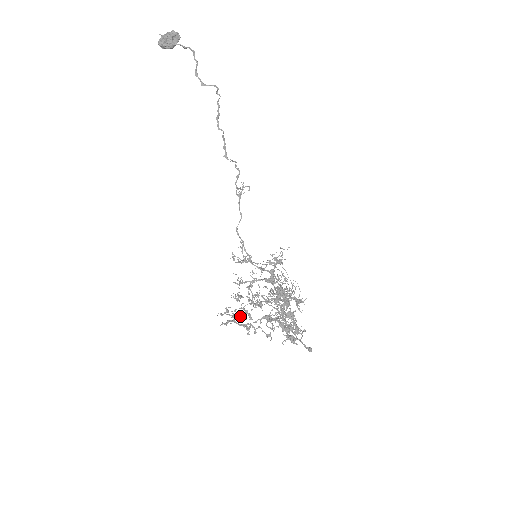
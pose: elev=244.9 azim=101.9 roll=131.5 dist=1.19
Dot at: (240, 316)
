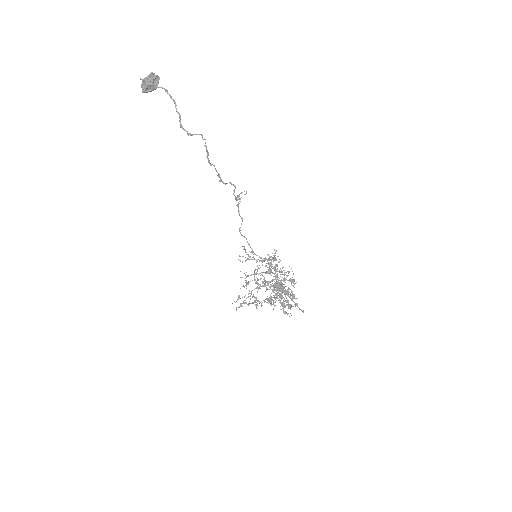
Dot at: occluded
